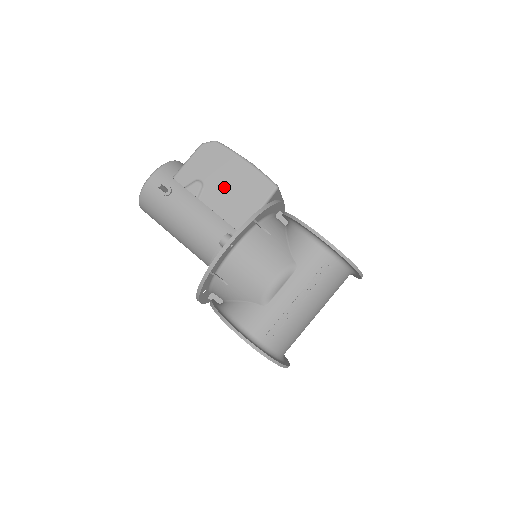
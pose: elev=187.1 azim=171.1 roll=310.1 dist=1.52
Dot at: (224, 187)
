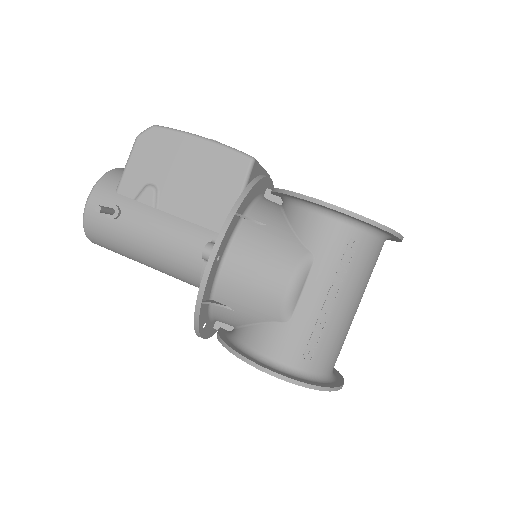
Dot at: (184, 182)
